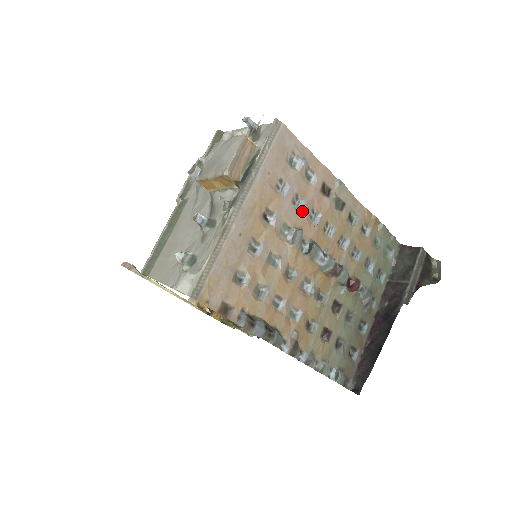
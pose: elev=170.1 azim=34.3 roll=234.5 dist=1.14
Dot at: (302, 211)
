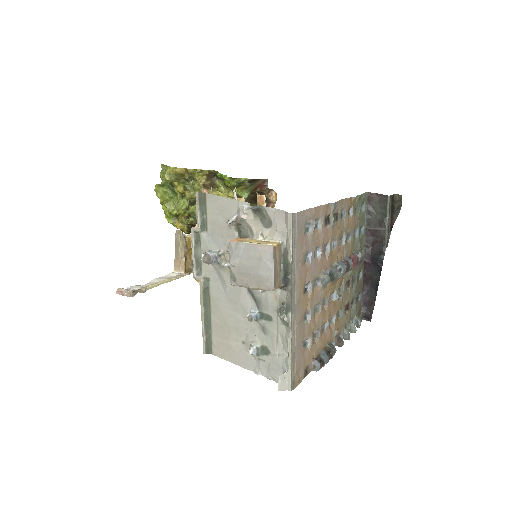
Dot at: (321, 257)
